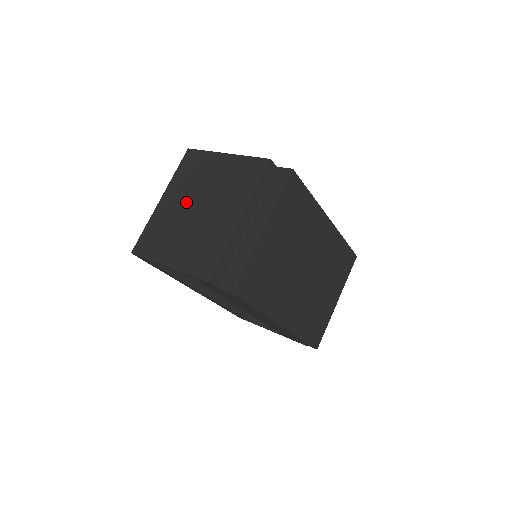
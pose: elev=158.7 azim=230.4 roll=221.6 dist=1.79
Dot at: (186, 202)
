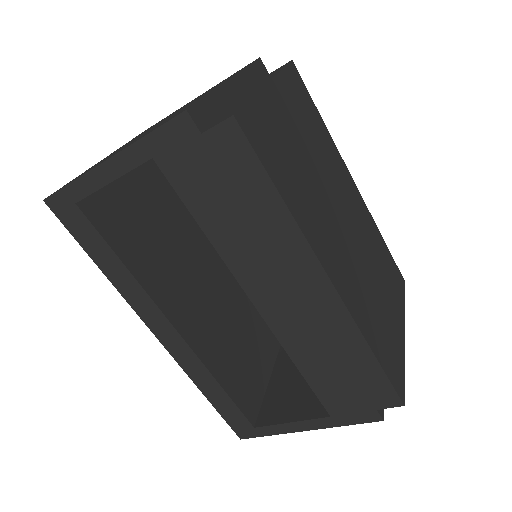
Dot at: occluded
